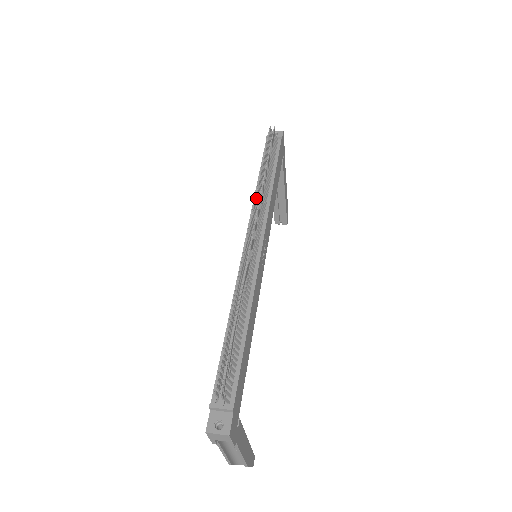
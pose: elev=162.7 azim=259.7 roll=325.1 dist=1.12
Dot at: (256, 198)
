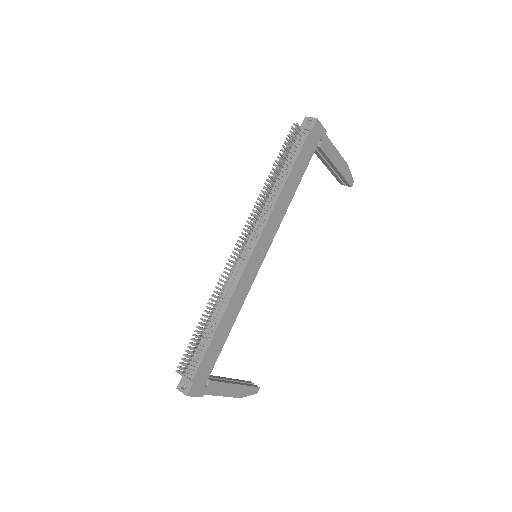
Dot at: (253, 211)
